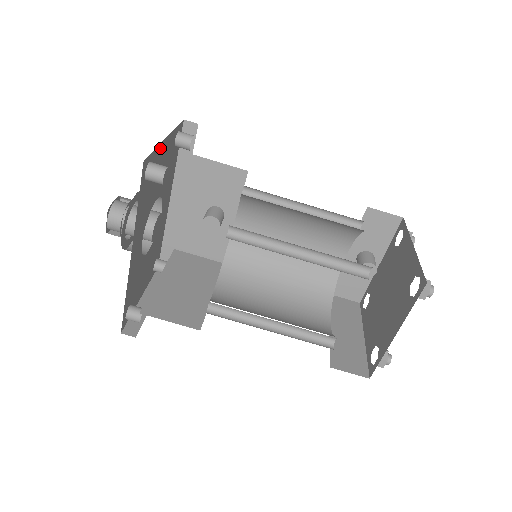
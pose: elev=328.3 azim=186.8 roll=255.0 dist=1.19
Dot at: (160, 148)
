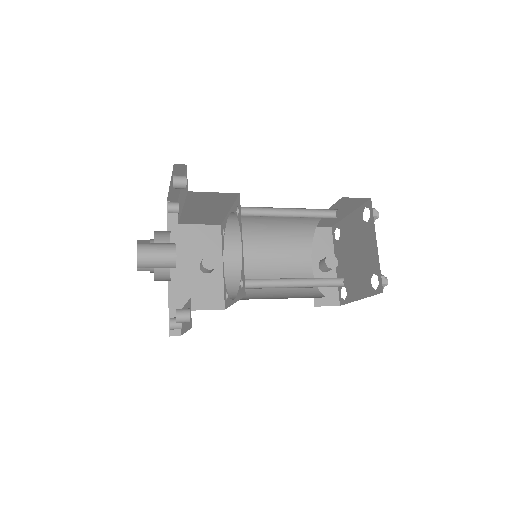
Dot at: occluded
